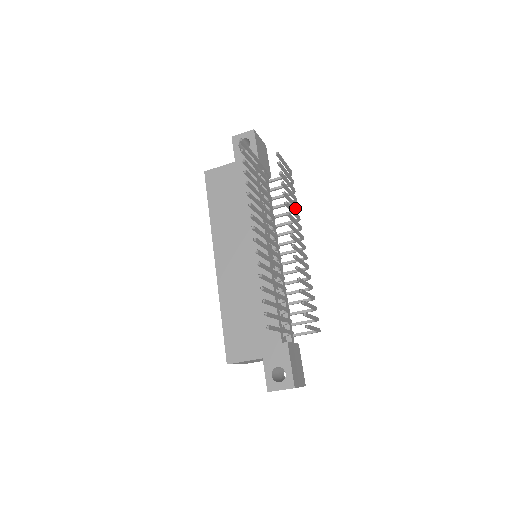
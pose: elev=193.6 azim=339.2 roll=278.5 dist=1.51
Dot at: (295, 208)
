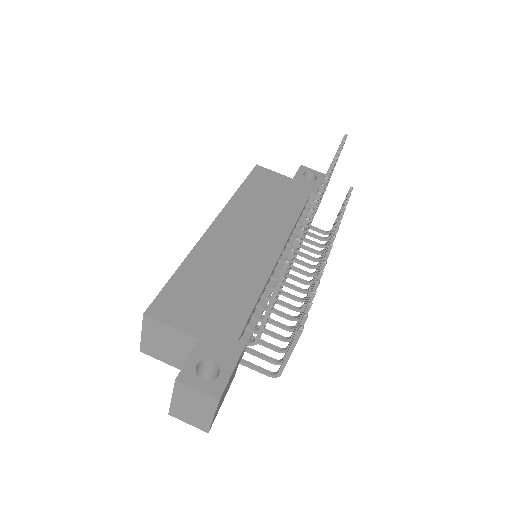
Dot at: occluded
